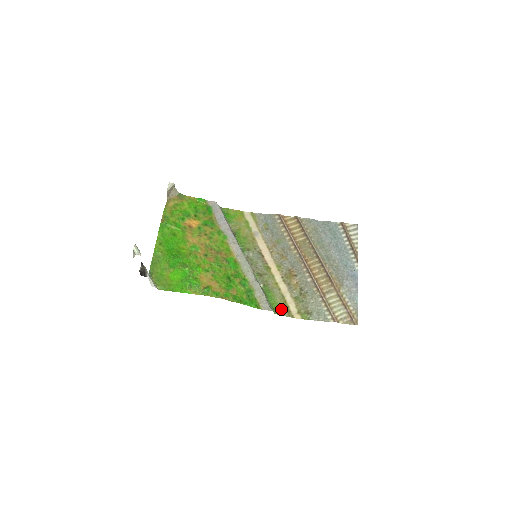
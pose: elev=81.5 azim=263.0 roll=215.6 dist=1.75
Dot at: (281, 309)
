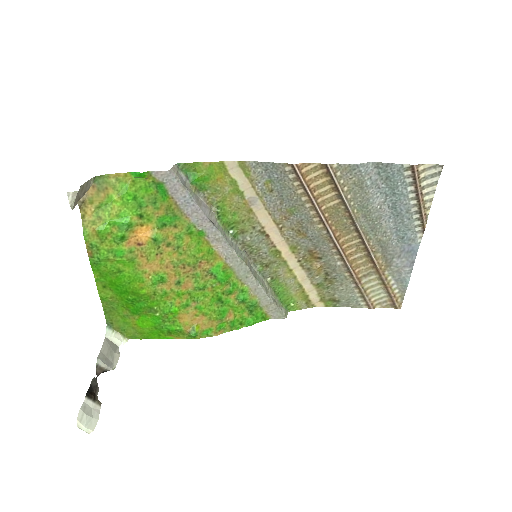
Dot at: (297, 302)
